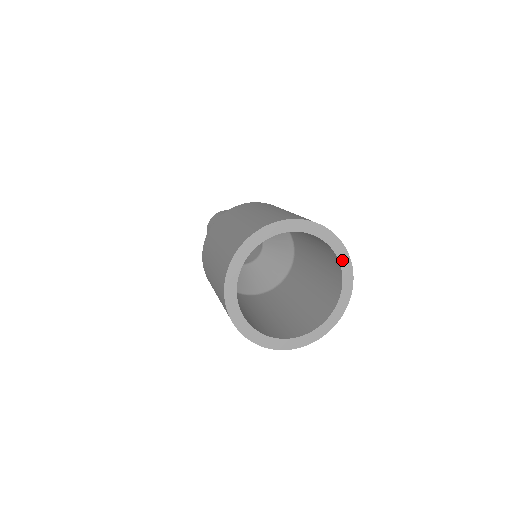
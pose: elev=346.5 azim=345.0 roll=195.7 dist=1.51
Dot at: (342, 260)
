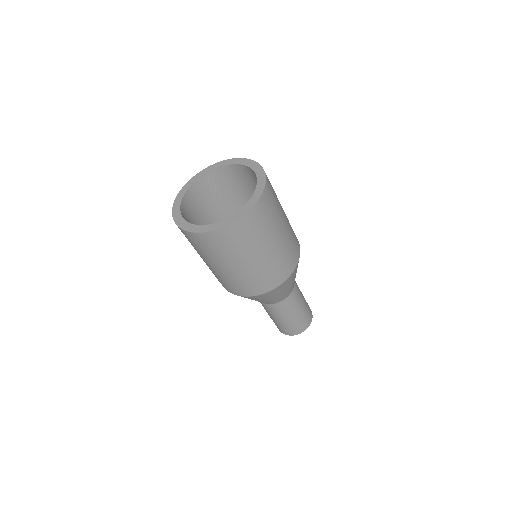
Dot at: (256, 169)
